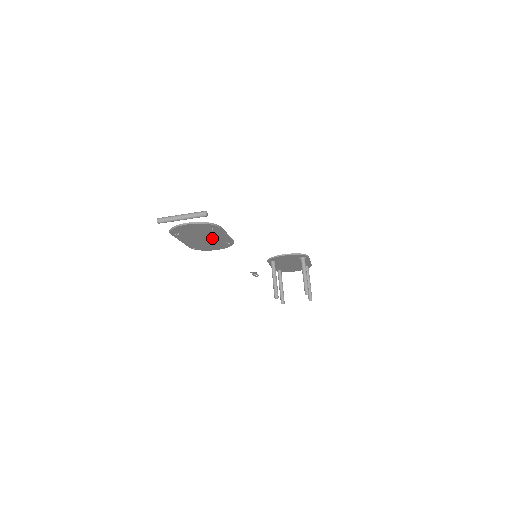
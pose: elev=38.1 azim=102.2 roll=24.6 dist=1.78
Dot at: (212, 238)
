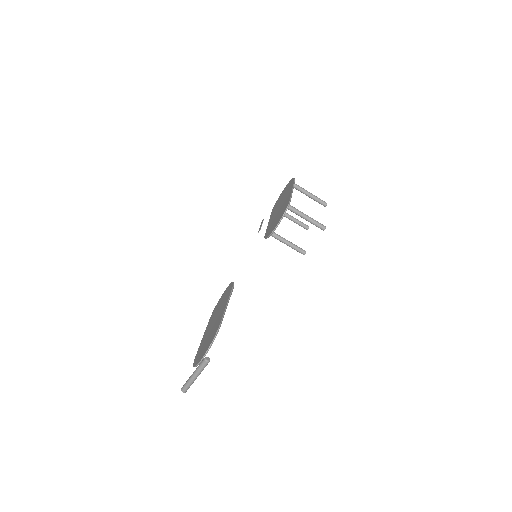
Dot at: occluded
